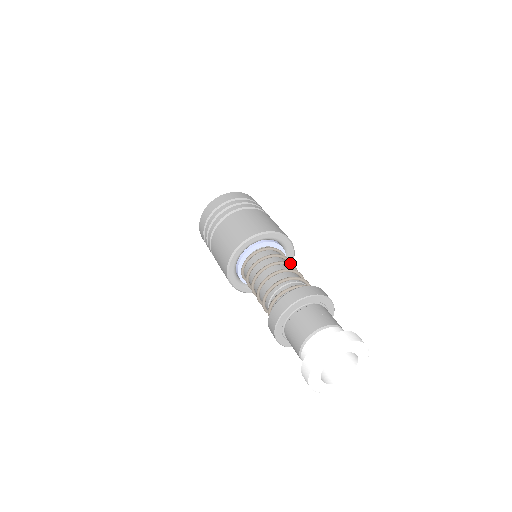
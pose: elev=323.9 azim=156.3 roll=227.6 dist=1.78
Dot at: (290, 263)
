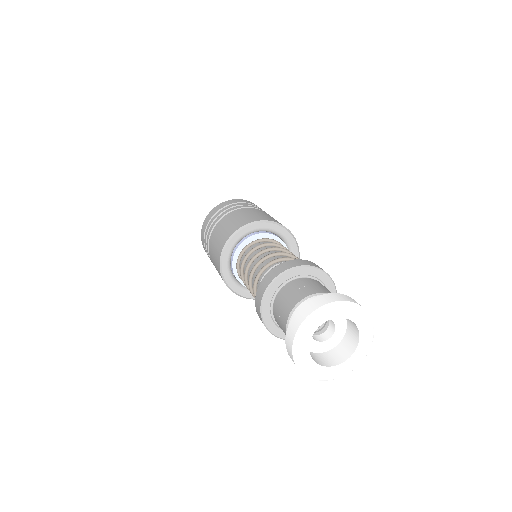
Dot at: (272, 247)
